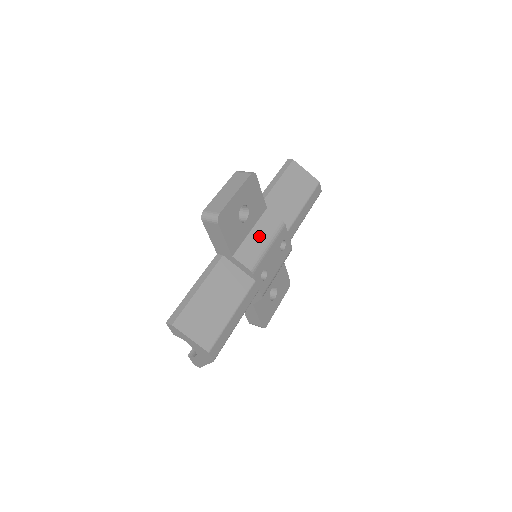
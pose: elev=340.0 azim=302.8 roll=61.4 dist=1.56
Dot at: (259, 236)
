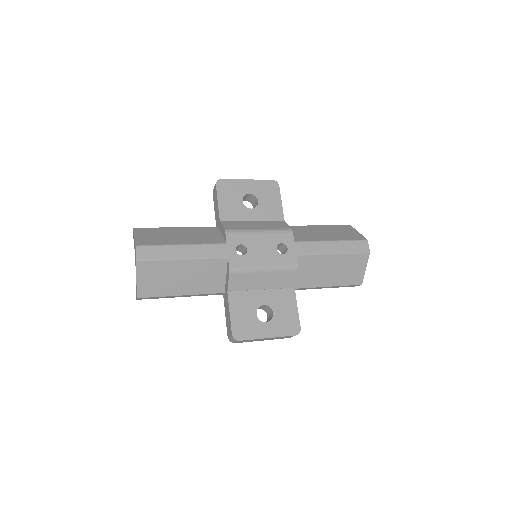
Dot at: (257, 225)
